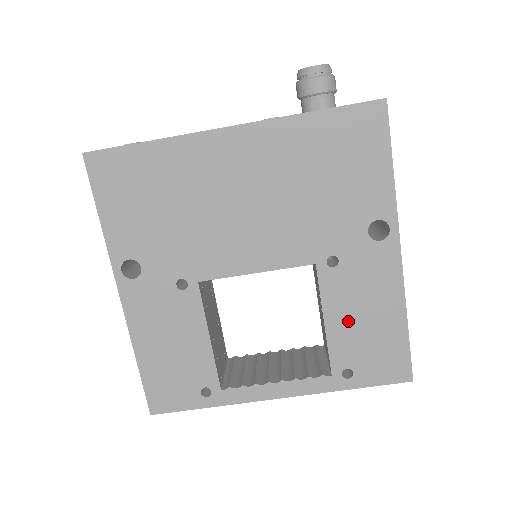
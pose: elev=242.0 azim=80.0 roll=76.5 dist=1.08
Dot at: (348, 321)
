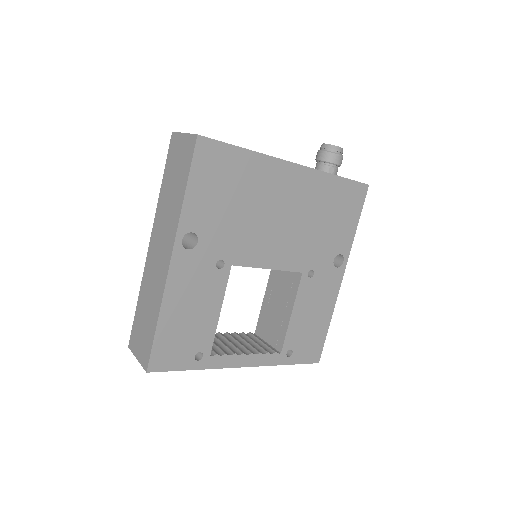
Dot at: (303, 316)
